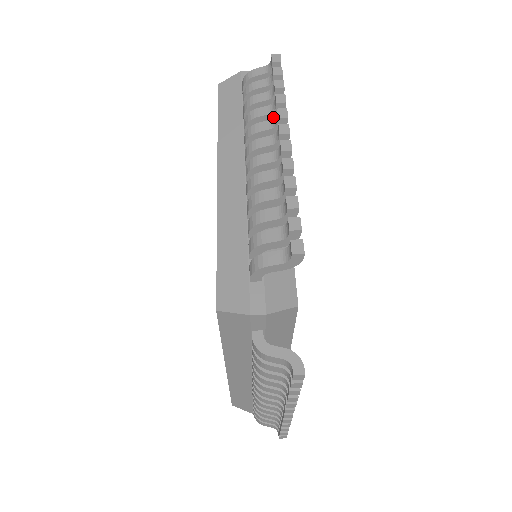
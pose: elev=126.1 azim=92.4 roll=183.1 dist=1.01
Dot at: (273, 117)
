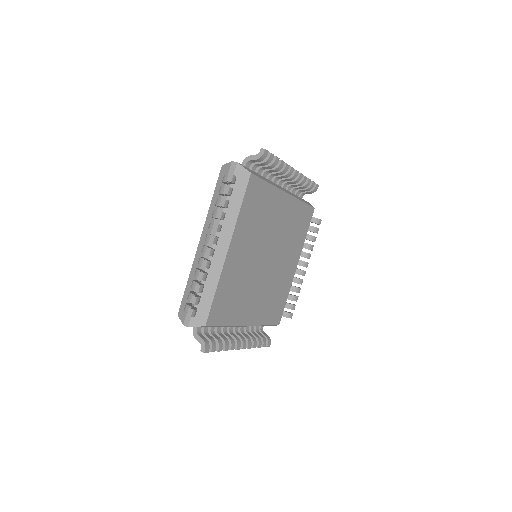
Dot at: (298, 182)
